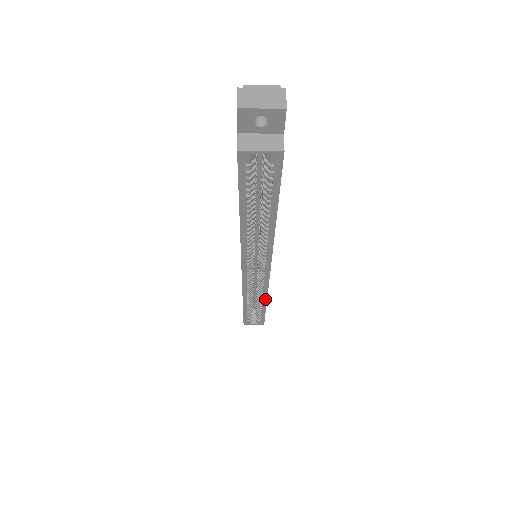
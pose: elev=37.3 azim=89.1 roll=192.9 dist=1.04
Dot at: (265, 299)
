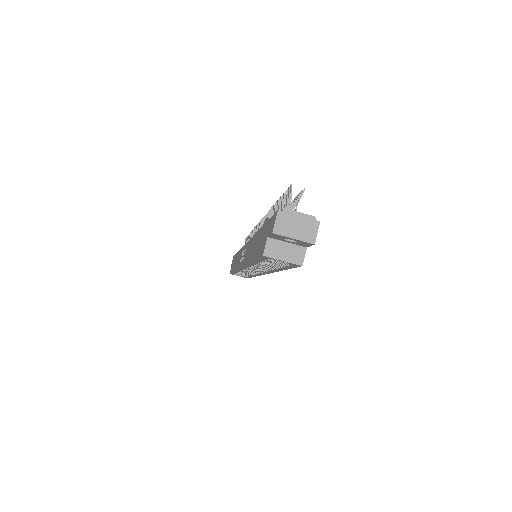
Dot at: (254, 276)
